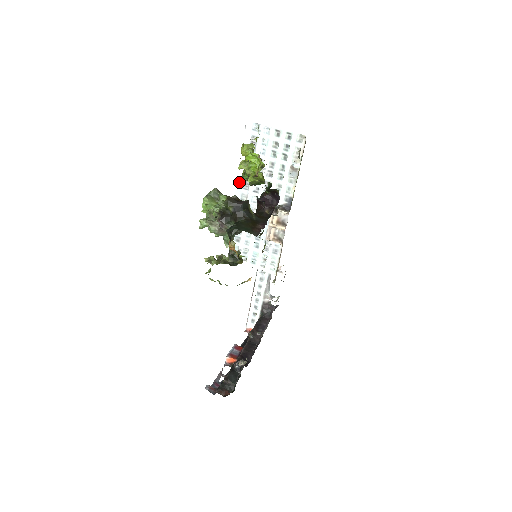
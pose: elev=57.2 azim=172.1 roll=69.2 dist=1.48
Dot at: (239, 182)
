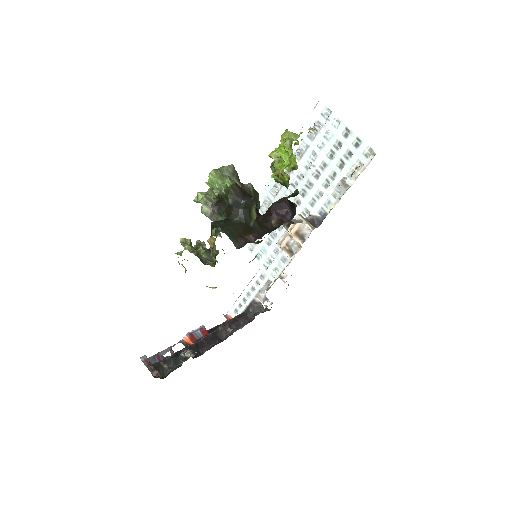
Dot at: occluded
